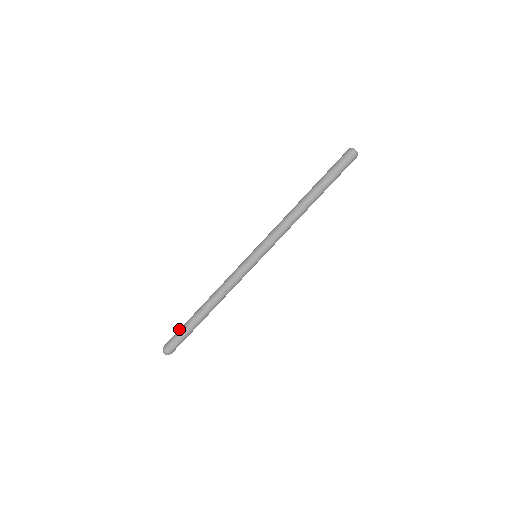
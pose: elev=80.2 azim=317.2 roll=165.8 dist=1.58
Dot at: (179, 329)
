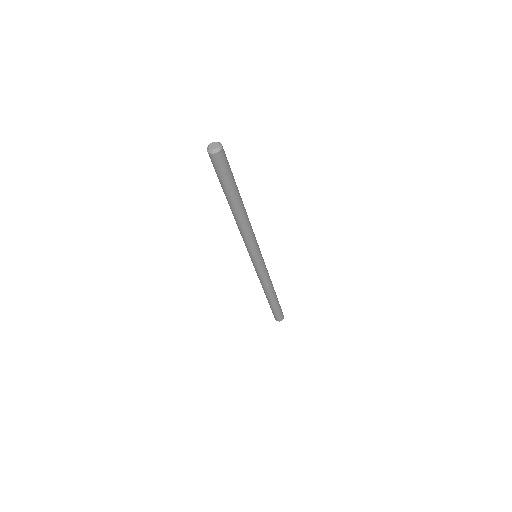
Dot at: occluded
